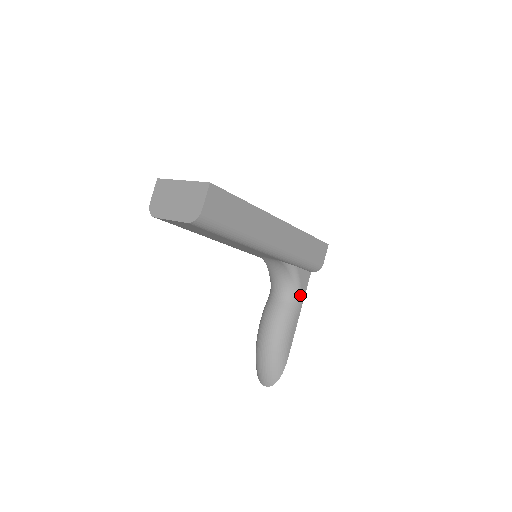
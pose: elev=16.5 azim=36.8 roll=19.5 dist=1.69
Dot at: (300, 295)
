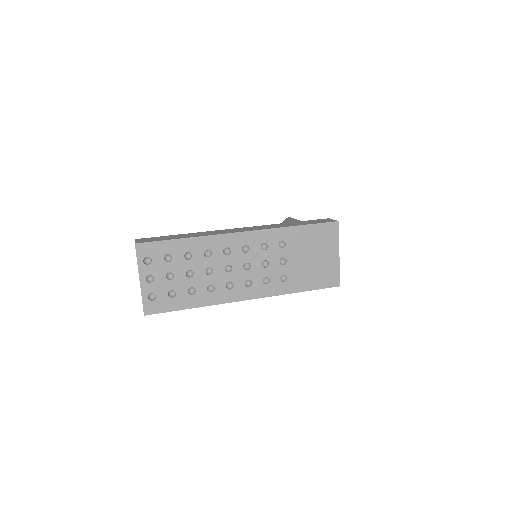
Dot at: occluded
